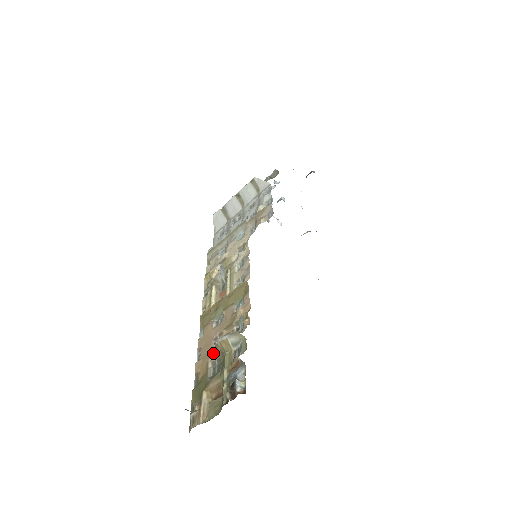
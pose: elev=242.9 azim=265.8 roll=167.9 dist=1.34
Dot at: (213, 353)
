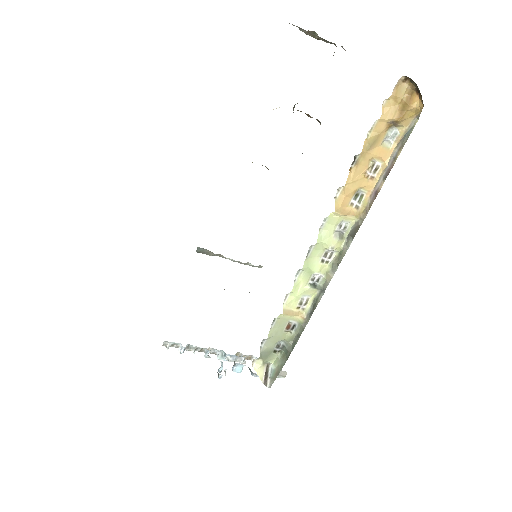
Dot at: occluded
